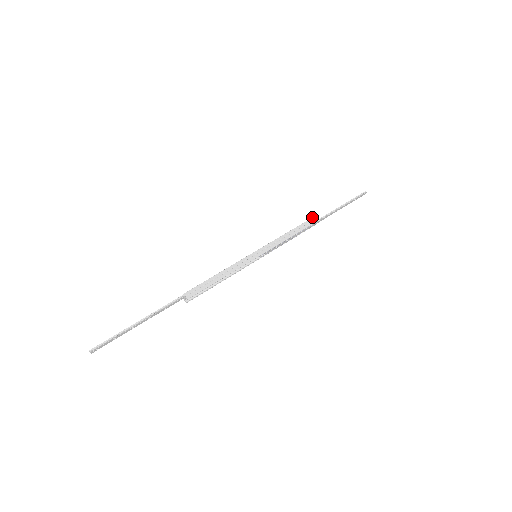
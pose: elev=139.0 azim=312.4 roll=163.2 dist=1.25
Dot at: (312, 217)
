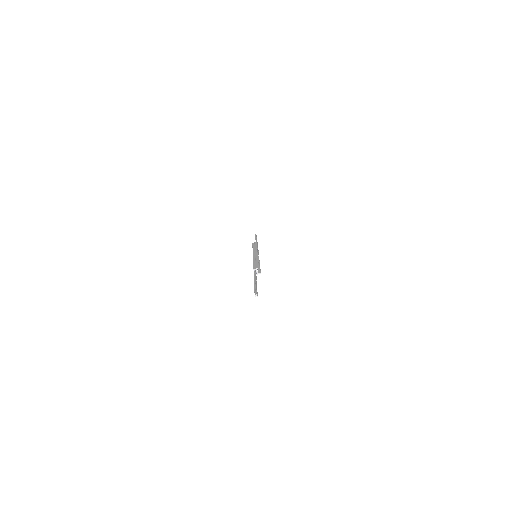
Dot at: (252, 243)
